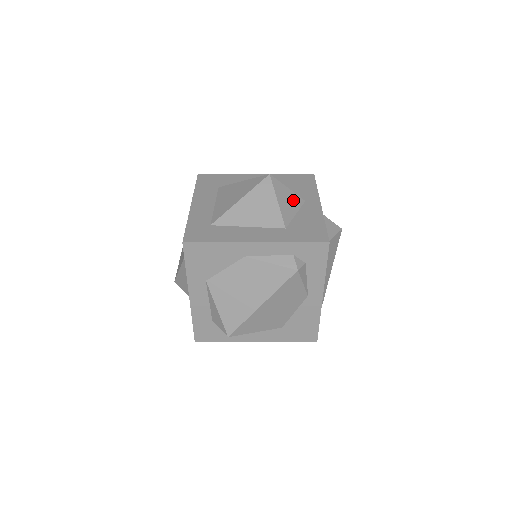
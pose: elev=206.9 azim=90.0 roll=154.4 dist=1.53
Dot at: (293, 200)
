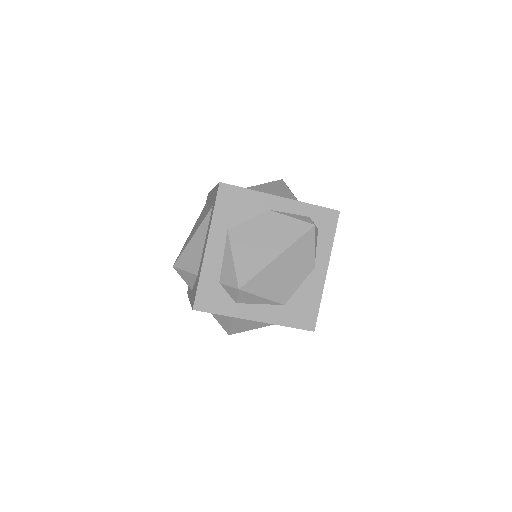
Dot at: occluded
